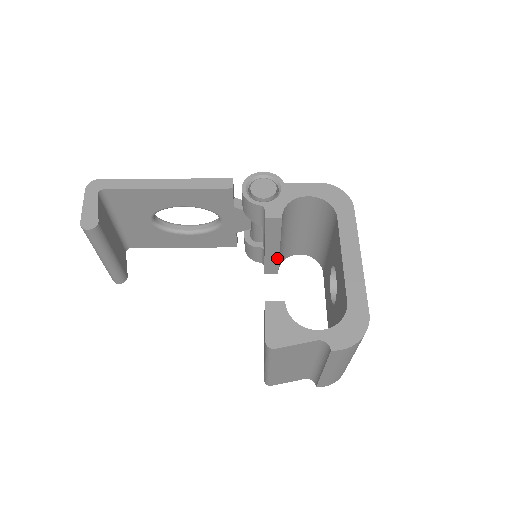
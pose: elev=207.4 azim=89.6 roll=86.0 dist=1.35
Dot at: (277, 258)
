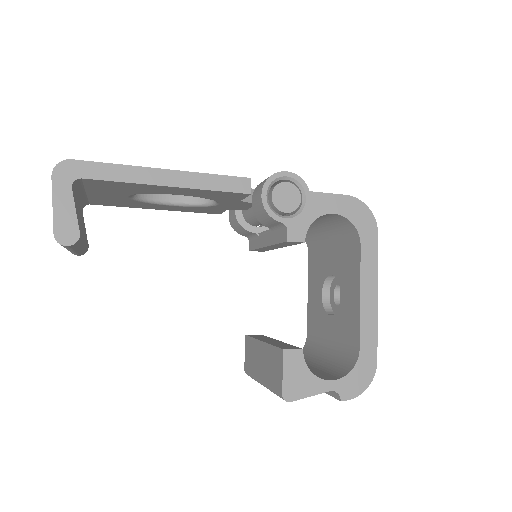
Dot at: (272, 249)
